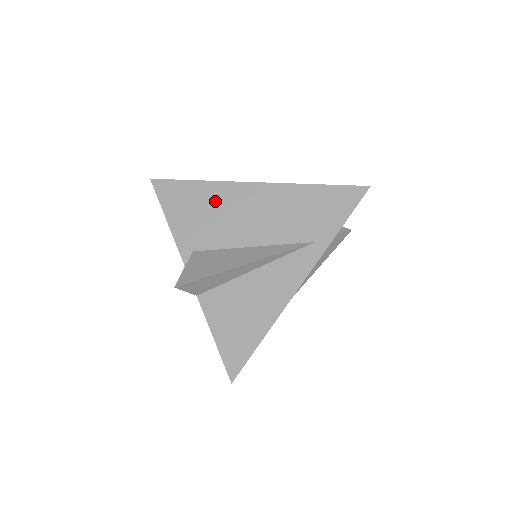
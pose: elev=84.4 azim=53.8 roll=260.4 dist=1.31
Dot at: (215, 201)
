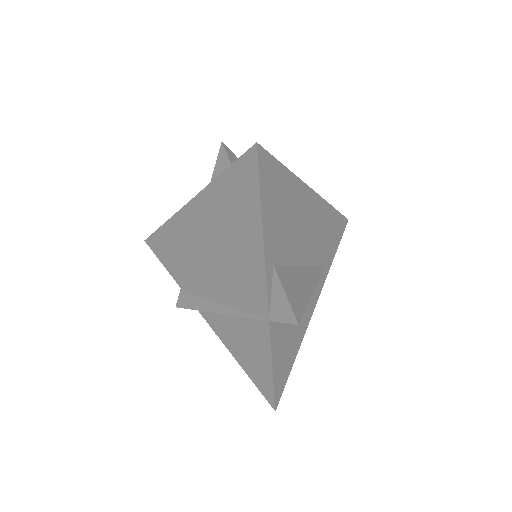
Dot at: (294, 203)
